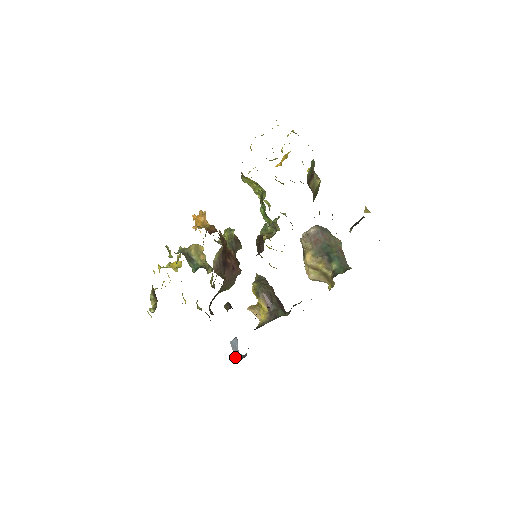
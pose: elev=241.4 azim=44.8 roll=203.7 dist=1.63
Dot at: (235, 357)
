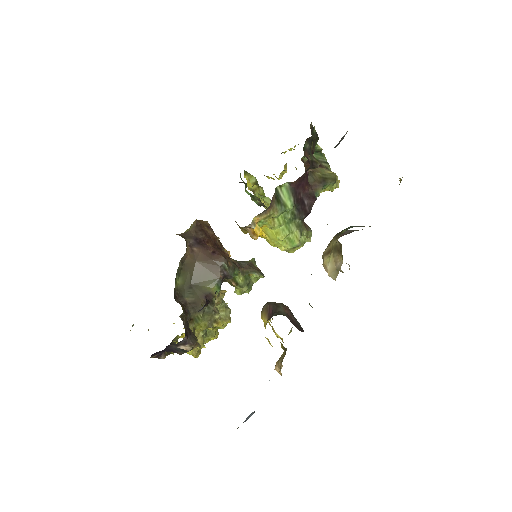
Dot at: (237, 428)
